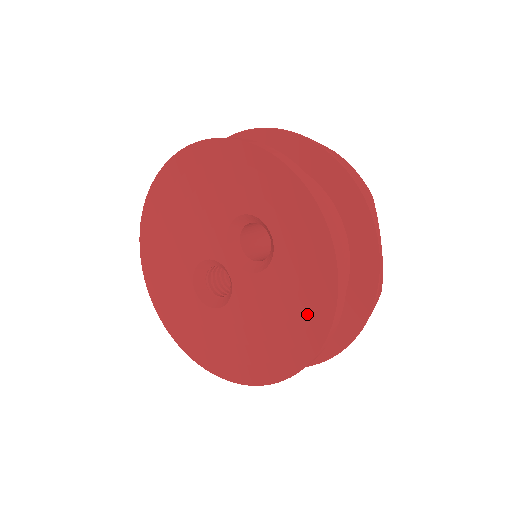
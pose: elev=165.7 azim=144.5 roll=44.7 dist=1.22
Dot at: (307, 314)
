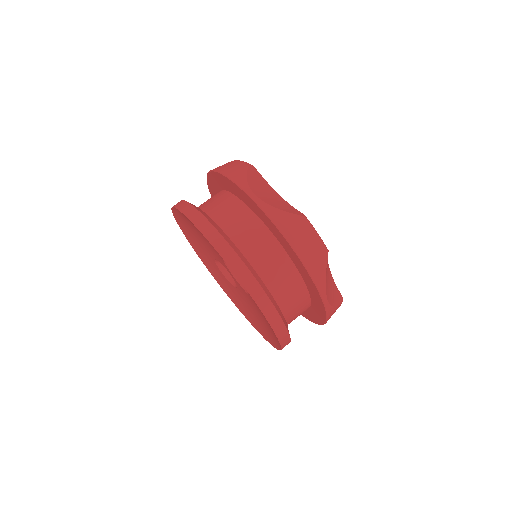
Dot at: (271, 332)
